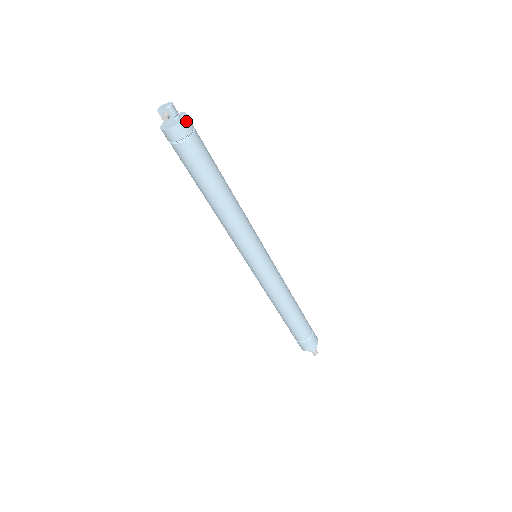
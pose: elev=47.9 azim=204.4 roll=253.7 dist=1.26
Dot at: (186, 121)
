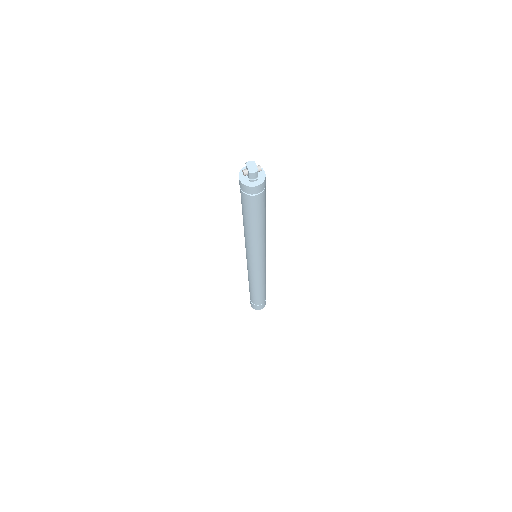
Dot at: (255, 188)
